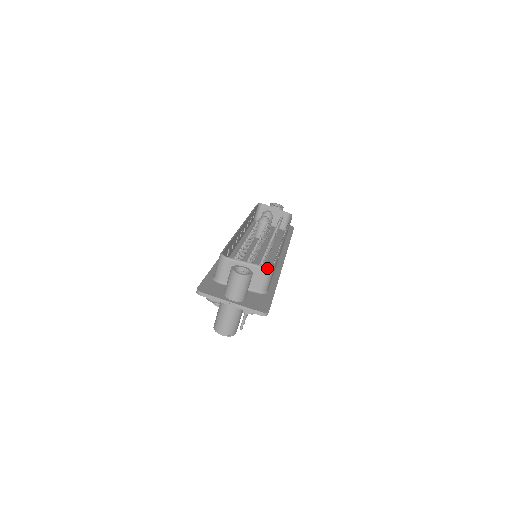
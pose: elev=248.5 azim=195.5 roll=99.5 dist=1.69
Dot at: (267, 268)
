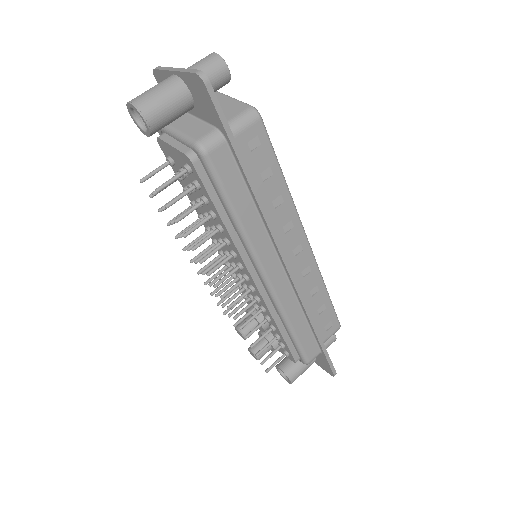
Dot at: (252, 106)
